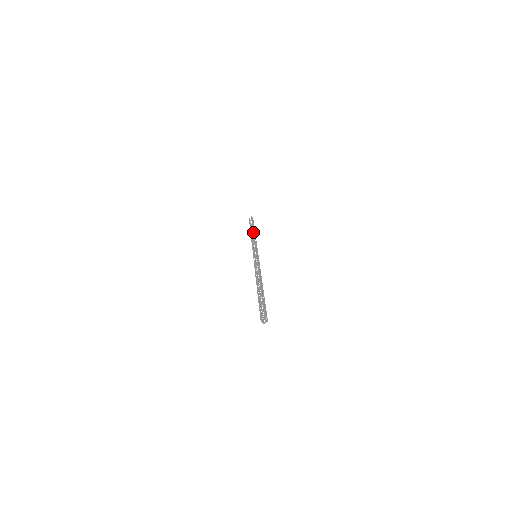
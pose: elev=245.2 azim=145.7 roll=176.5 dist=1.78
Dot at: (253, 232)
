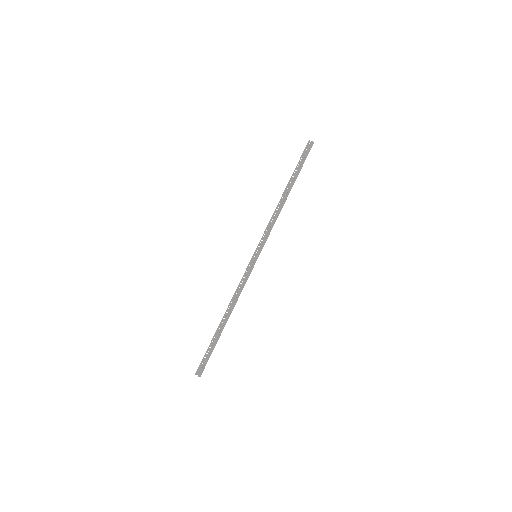
Dot at: (284, 198)
